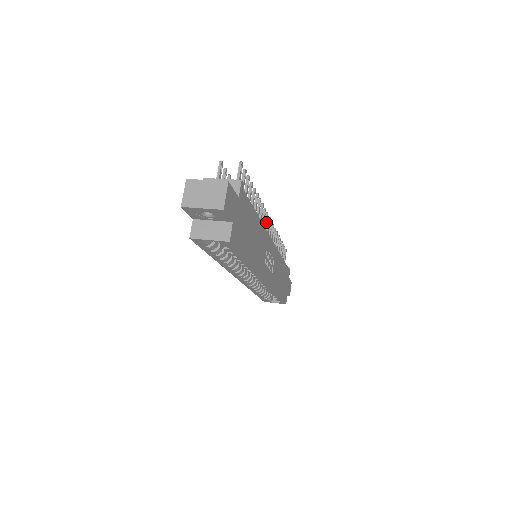
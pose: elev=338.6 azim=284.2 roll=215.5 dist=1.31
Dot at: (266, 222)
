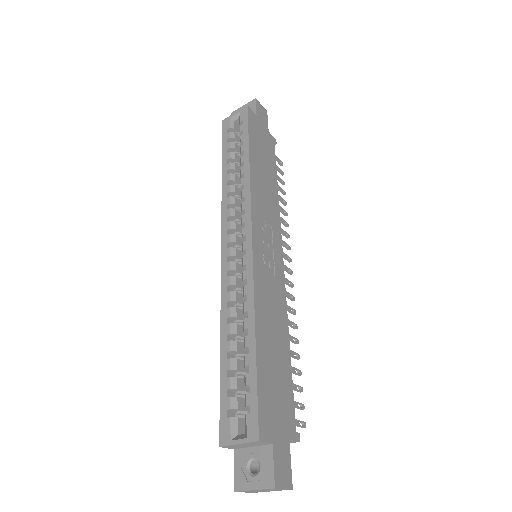
Dot at: (285, 254)
